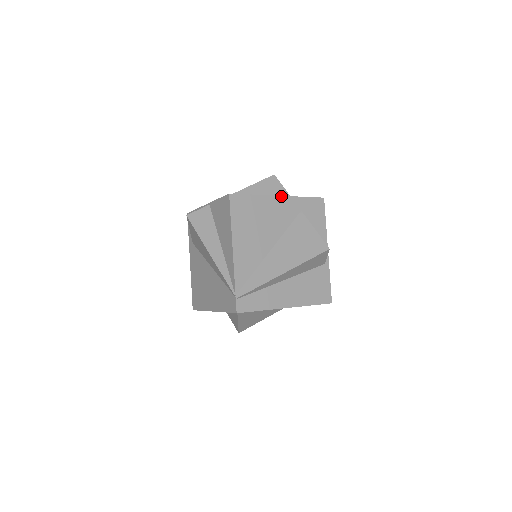
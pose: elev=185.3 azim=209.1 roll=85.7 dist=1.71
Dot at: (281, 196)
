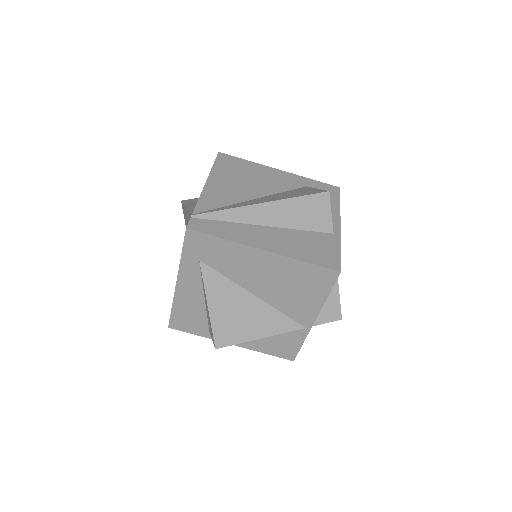
Dot at: (282, 171)
